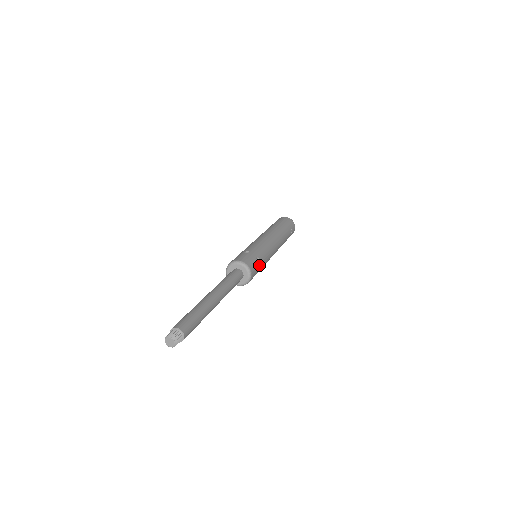
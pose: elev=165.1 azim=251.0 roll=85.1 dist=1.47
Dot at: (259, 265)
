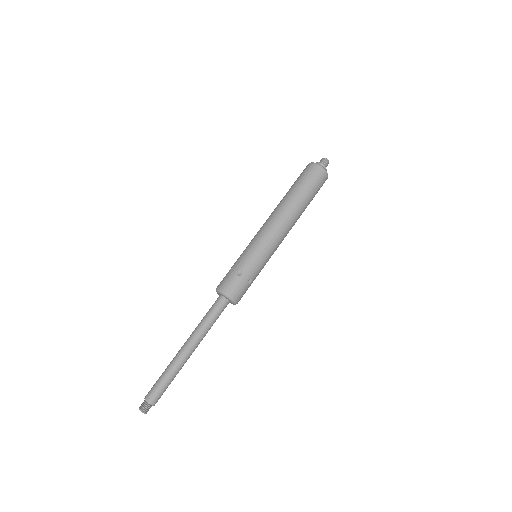
Dot at: occluded
